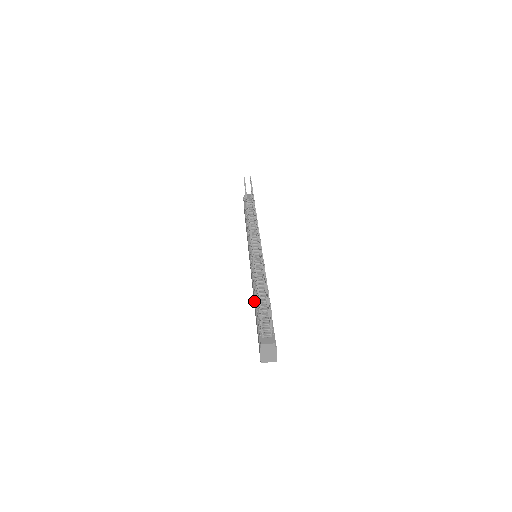
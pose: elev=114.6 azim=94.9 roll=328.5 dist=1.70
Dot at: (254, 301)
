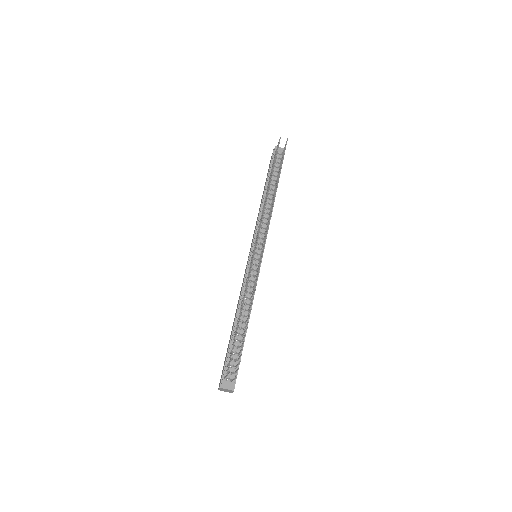
Dot at: (234, 322)
